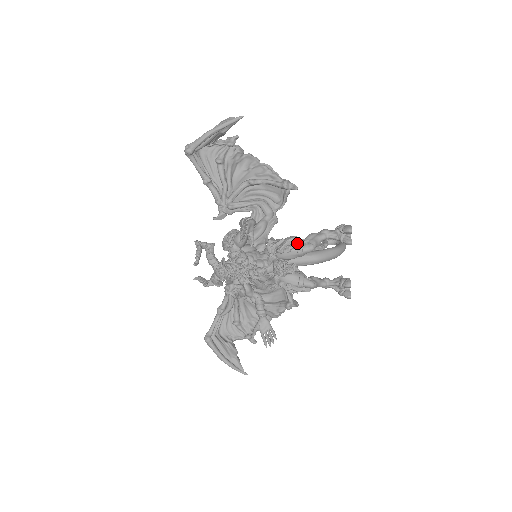
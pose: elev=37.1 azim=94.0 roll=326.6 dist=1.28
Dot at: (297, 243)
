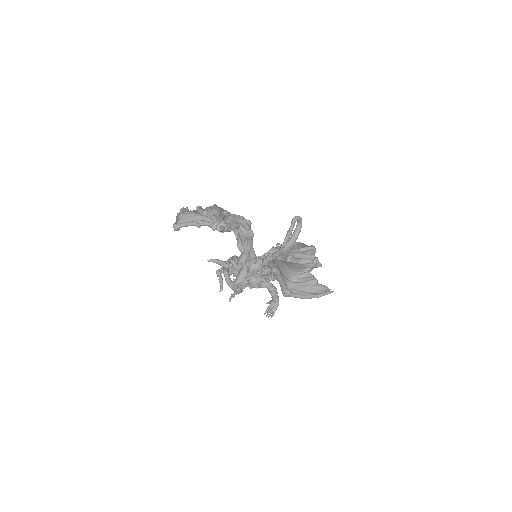
Dot at: occluded
